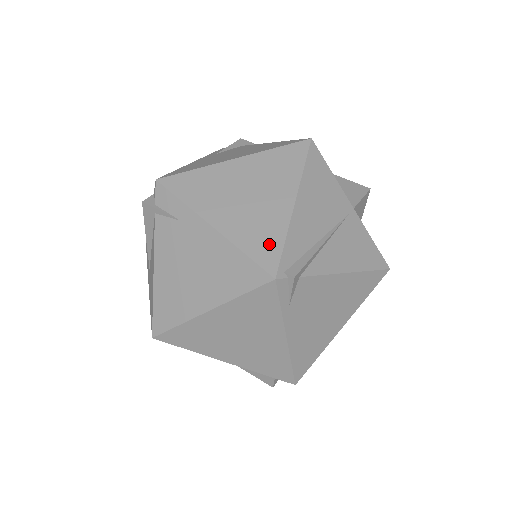
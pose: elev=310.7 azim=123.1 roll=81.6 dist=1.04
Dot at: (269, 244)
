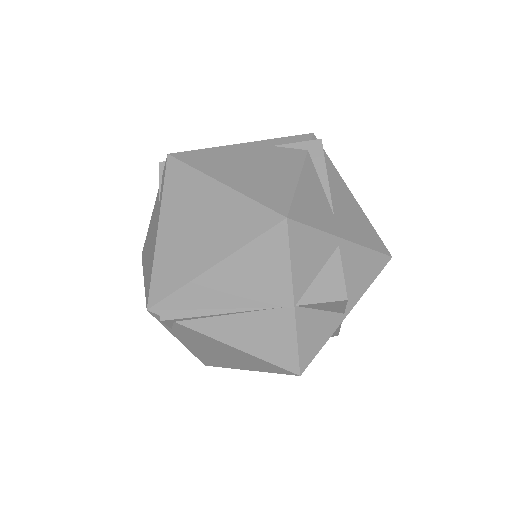
Dot at: (168, 281)
